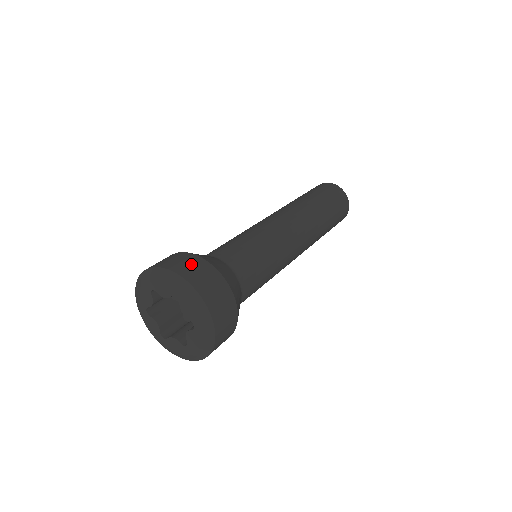
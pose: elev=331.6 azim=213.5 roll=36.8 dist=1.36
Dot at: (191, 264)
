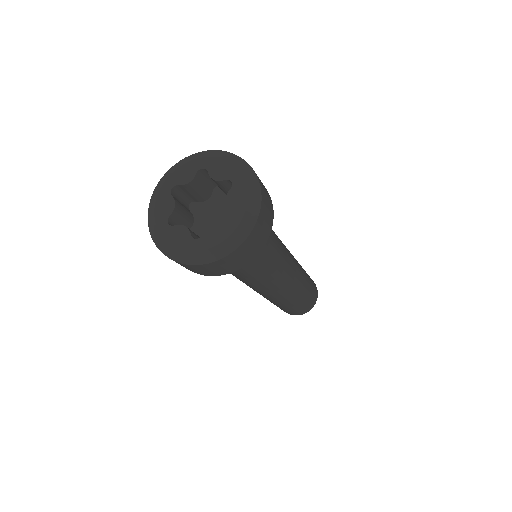
Dot at: occluded
